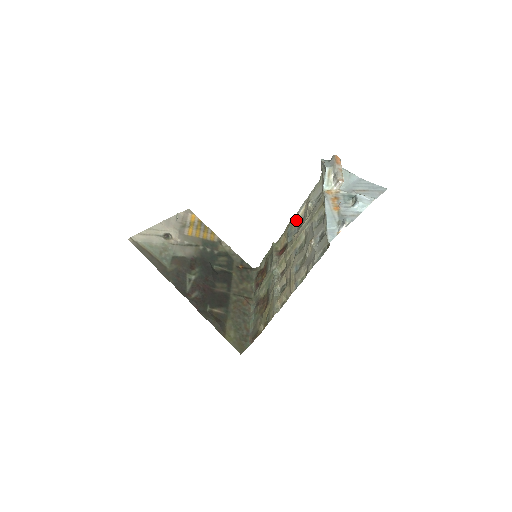
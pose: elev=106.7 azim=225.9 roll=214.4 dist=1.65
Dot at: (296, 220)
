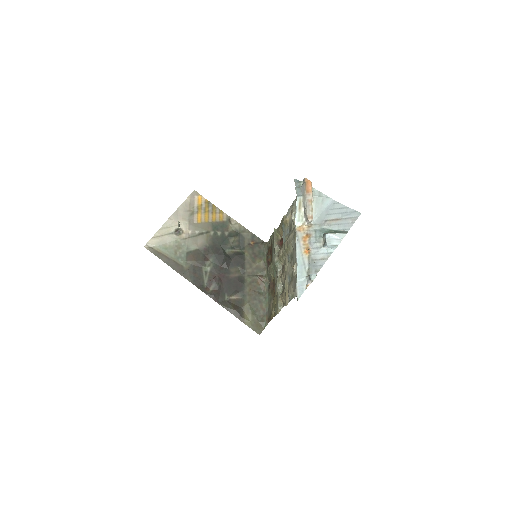
Dot at: (287, 220)
